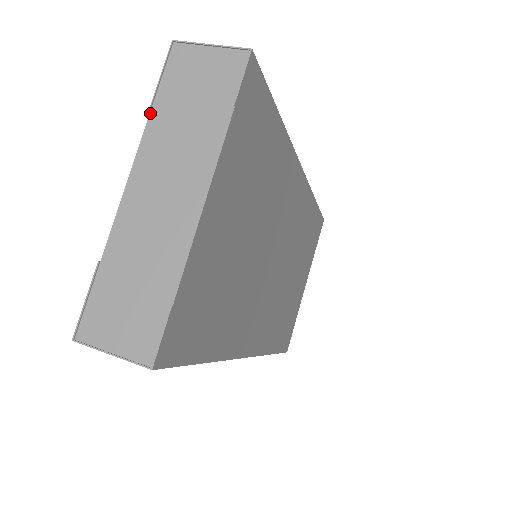
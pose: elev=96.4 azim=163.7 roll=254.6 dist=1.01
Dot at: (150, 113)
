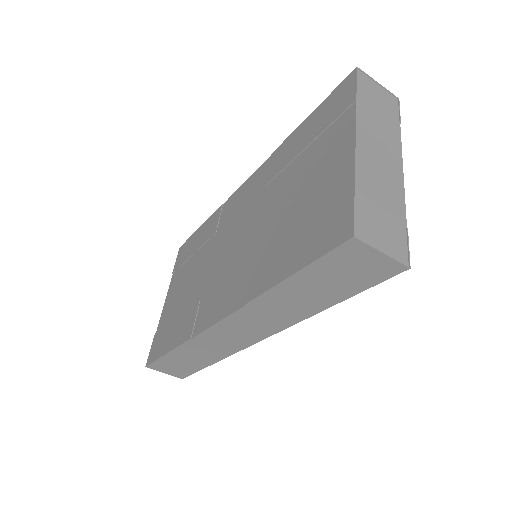
Dot at: (357, 102)
